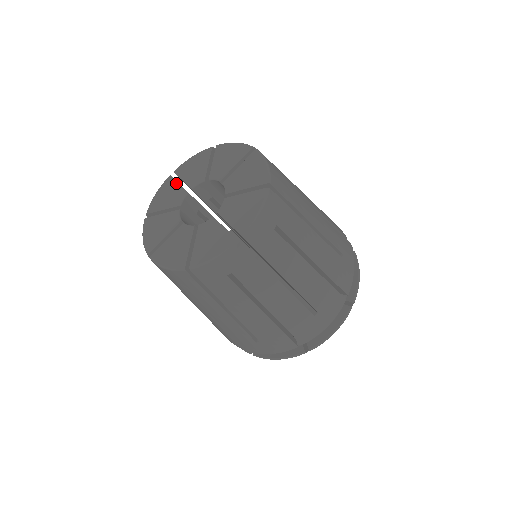
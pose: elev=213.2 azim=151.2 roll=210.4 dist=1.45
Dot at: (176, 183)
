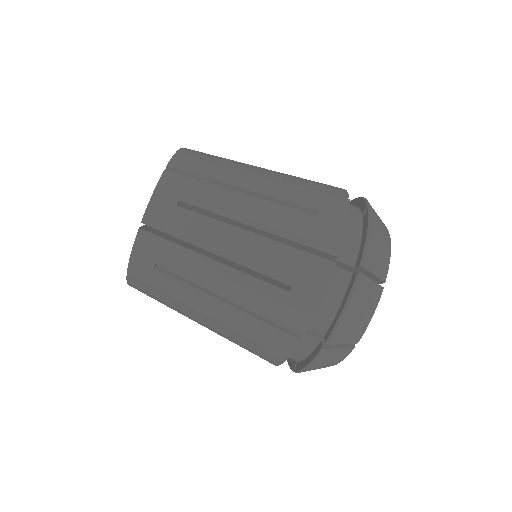
Dot at: occluded
